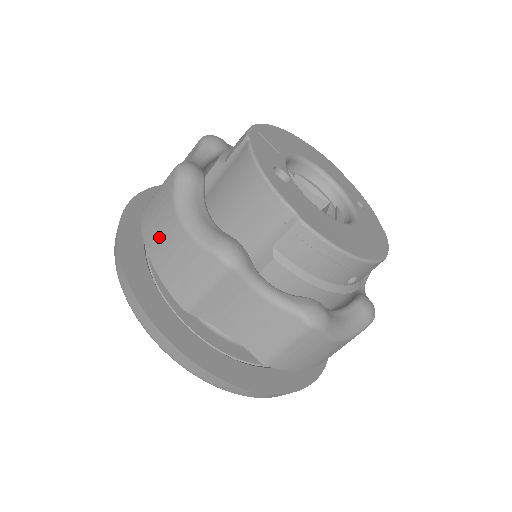
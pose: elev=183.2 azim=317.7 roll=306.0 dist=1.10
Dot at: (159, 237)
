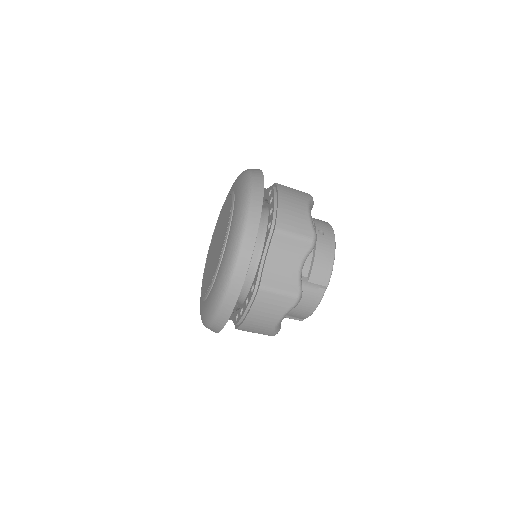
Dot at: (261, 317)
